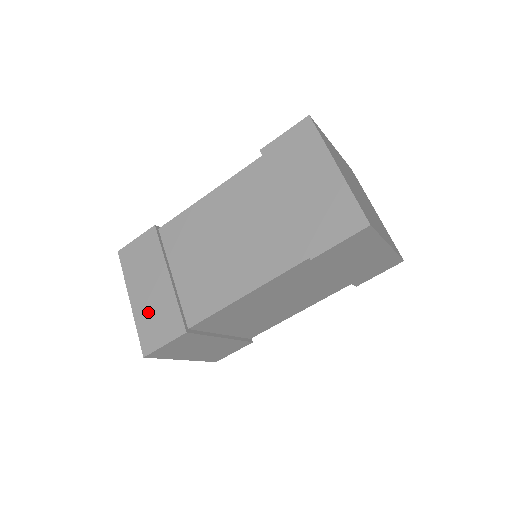
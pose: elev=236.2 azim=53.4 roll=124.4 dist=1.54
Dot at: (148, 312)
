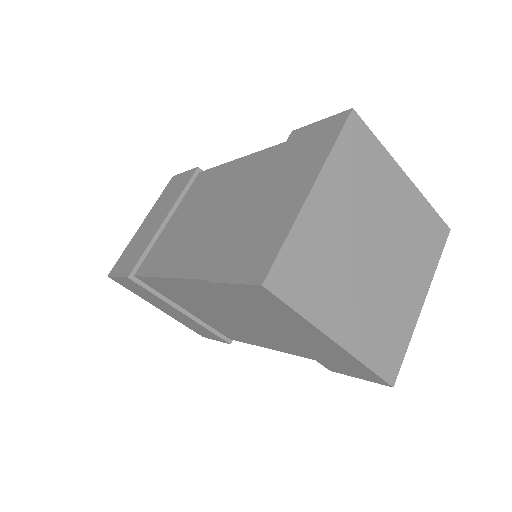
Dot at: (183, 321)
